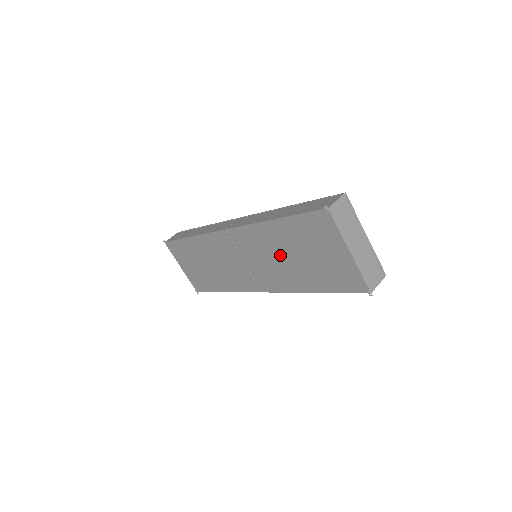
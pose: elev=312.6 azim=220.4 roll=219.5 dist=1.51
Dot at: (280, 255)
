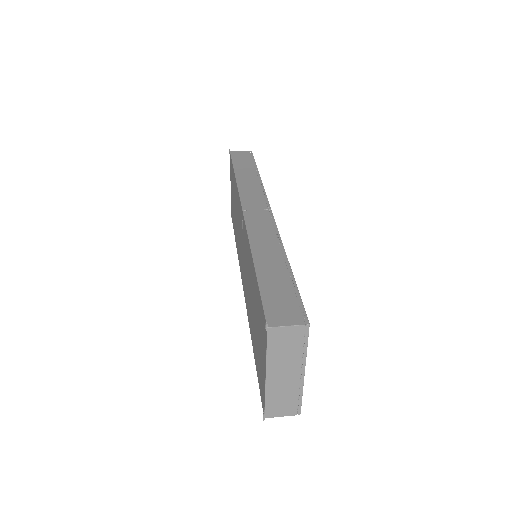
Dot at: (250, 289)
